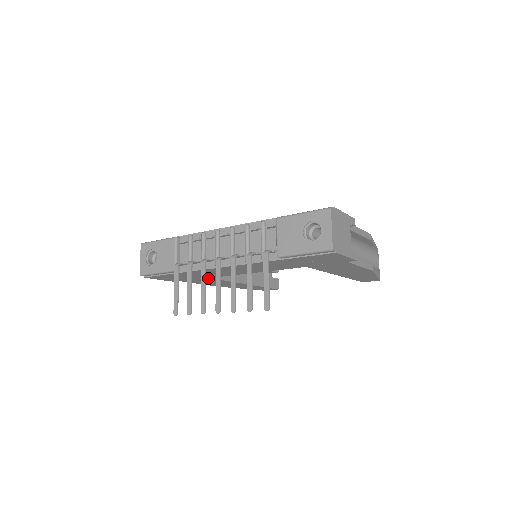
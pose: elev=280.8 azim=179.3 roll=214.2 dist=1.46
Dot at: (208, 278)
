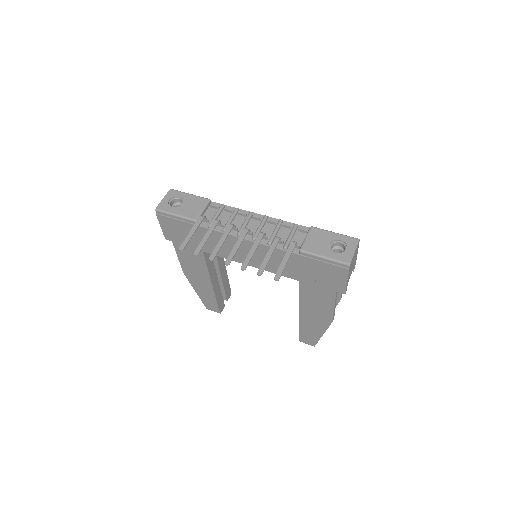
Dot at: (201, 252)
